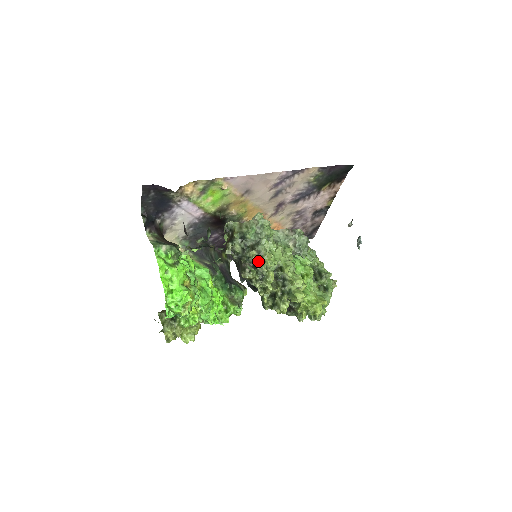
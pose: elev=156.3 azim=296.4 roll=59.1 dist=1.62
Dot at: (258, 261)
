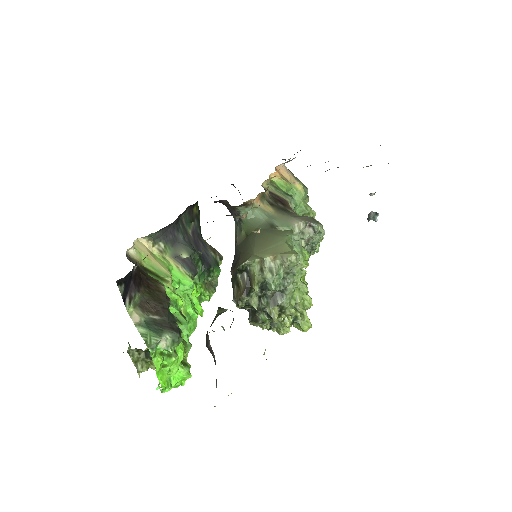
Dot at: (278, 316)
